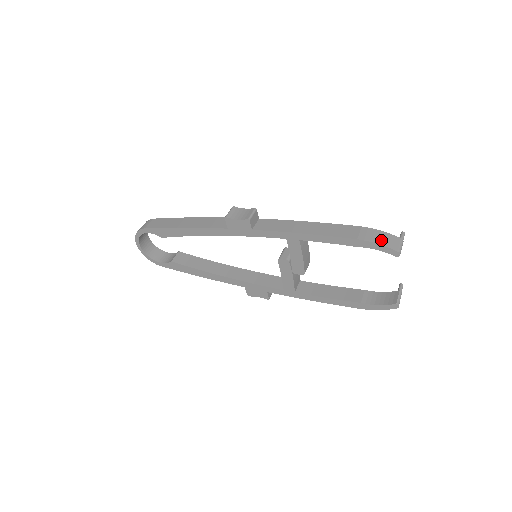
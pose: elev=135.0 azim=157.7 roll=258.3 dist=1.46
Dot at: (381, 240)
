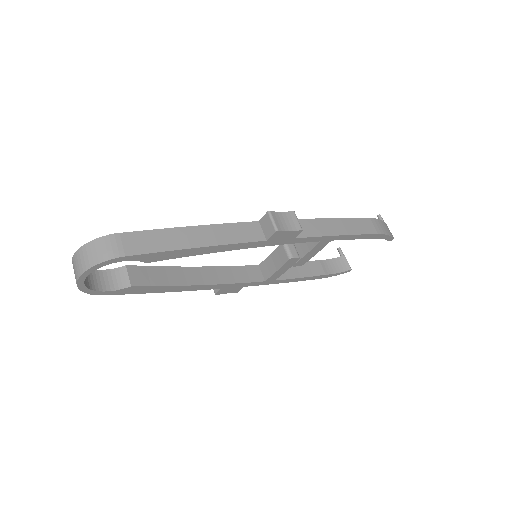
Dot at: (386, 230)
